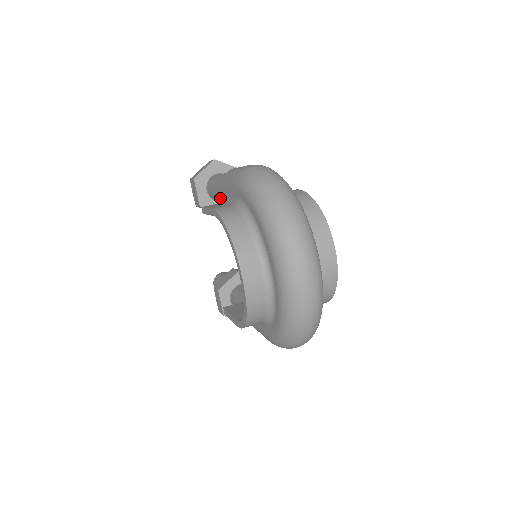
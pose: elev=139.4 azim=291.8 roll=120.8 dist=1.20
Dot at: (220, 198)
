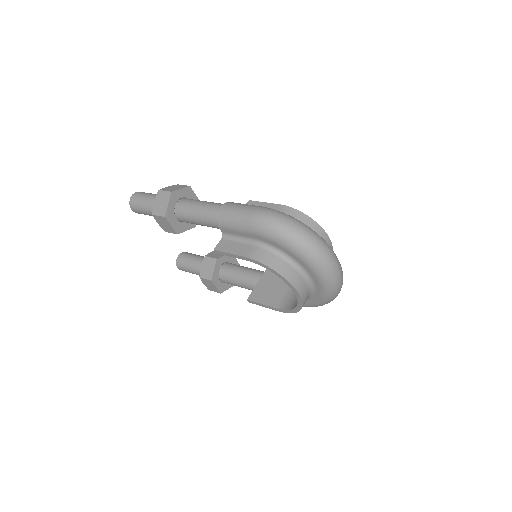
Dot at: occluded
